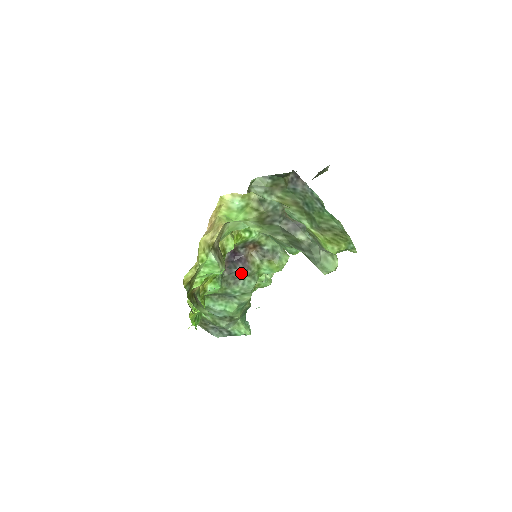
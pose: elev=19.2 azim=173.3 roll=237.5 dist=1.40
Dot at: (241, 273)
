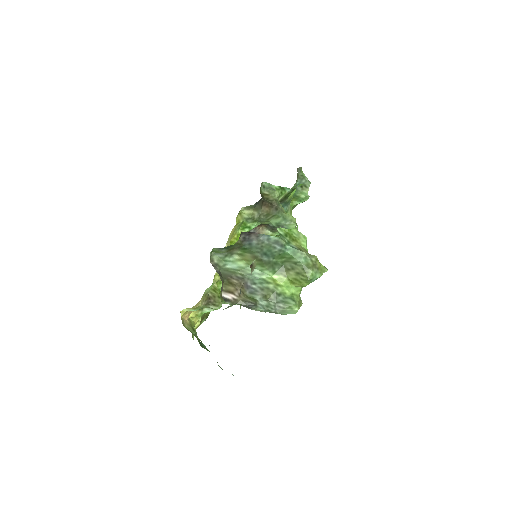
Dot at: occluded
